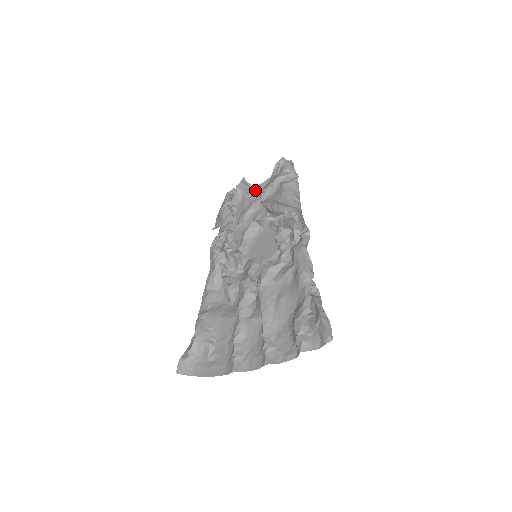
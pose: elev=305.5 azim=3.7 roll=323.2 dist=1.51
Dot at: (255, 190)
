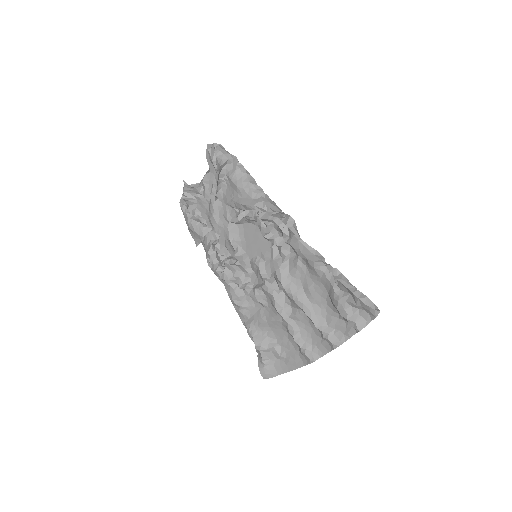
Dot at: (209, 198)
